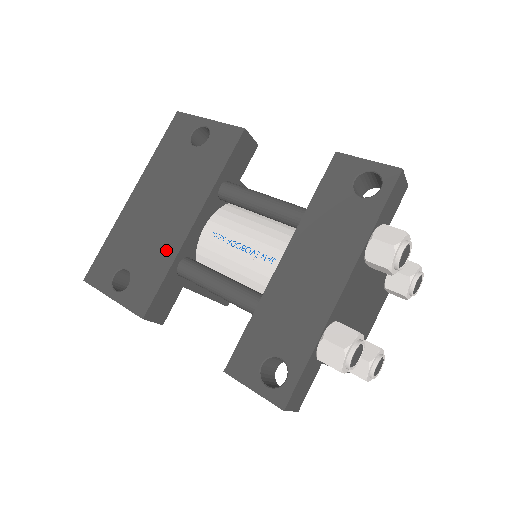
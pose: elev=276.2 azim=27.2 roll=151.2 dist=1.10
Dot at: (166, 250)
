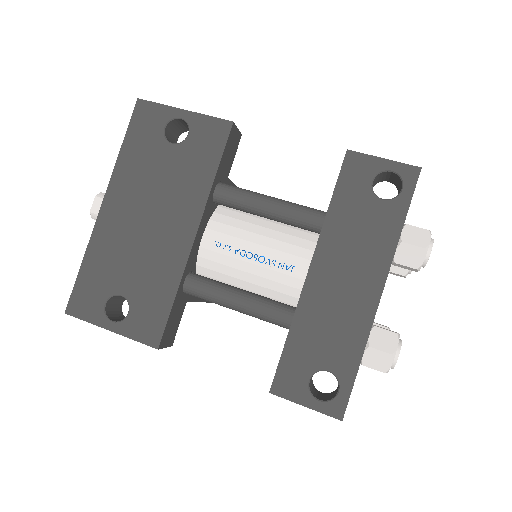
Dot at: (167, 270)
